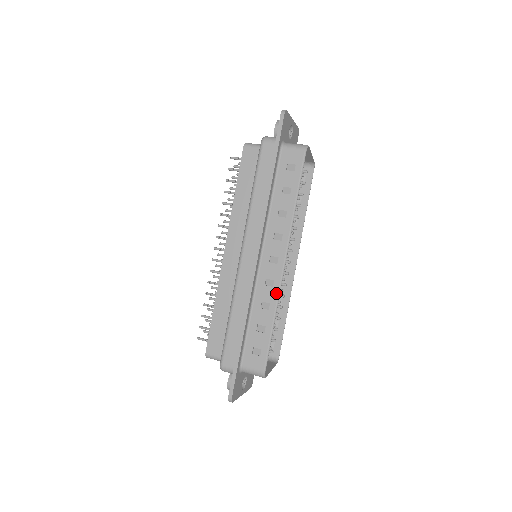
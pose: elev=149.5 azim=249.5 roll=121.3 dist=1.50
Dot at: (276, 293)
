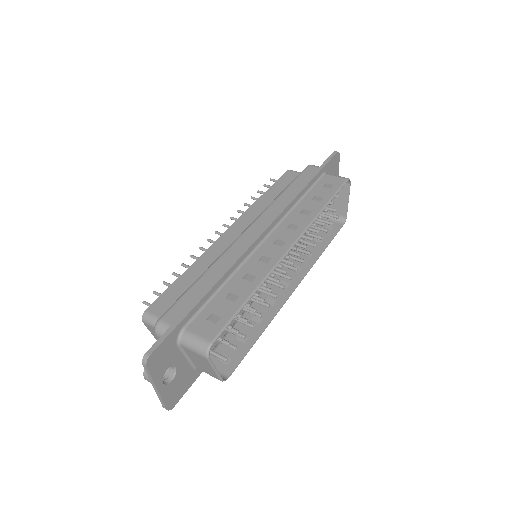
Dot at: (268, 269)
